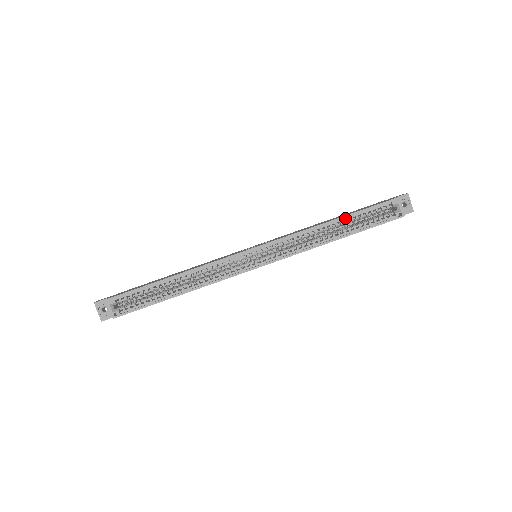
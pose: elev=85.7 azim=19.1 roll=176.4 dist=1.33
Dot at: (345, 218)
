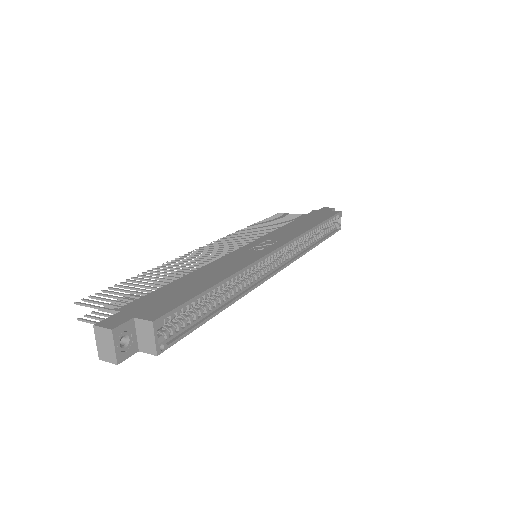
Dot at: (321, 224)
